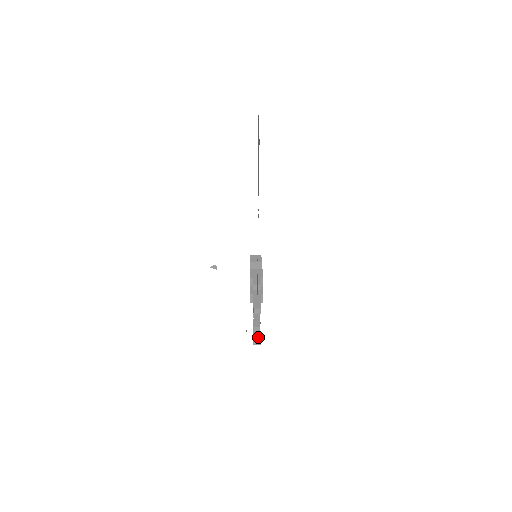
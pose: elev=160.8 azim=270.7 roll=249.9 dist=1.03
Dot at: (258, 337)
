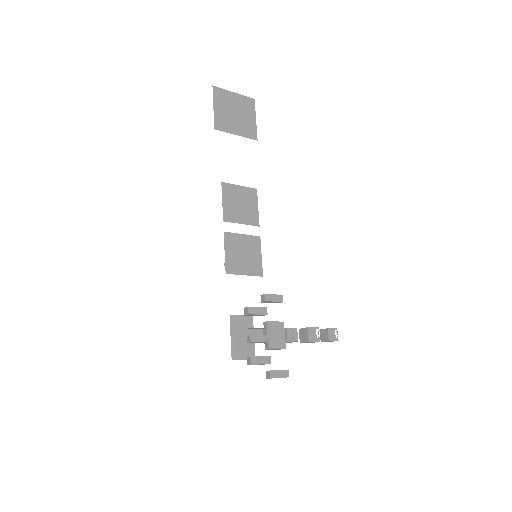
Dot at: occluded
